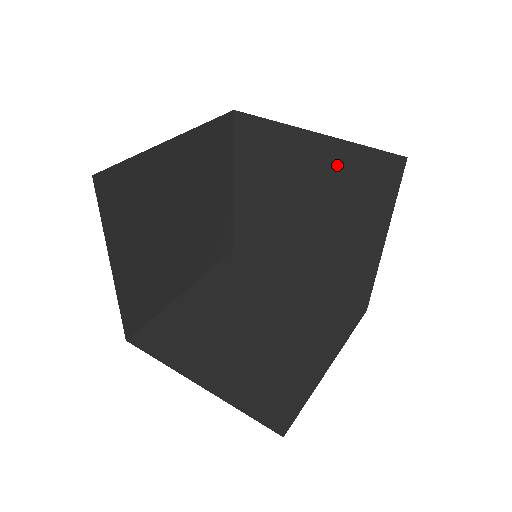
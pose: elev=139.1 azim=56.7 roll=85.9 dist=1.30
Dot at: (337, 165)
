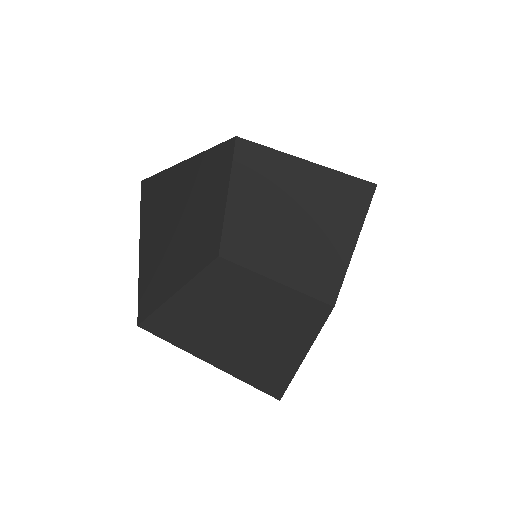
Dot at: (321, 187)
